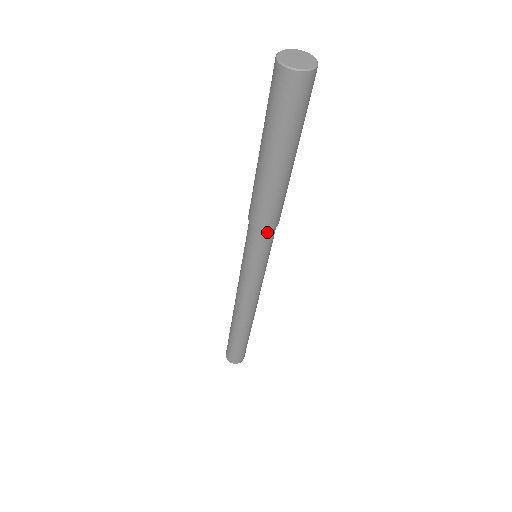
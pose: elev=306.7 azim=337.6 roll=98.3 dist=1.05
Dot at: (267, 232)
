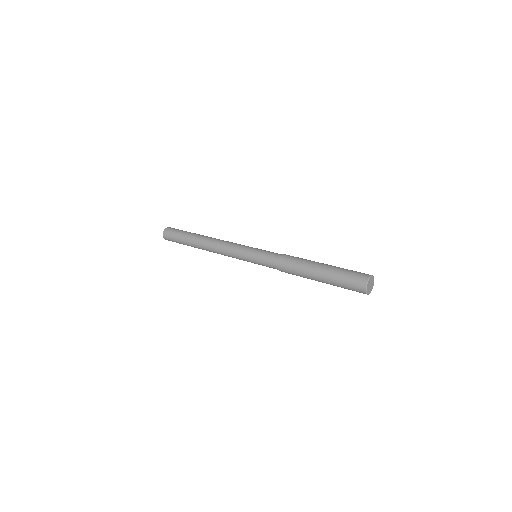
Dot at: occluded
